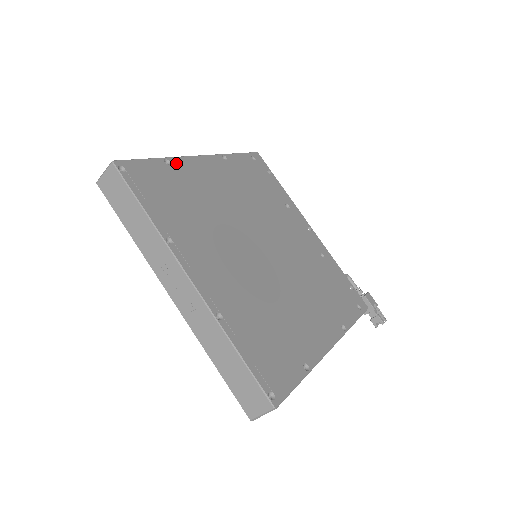
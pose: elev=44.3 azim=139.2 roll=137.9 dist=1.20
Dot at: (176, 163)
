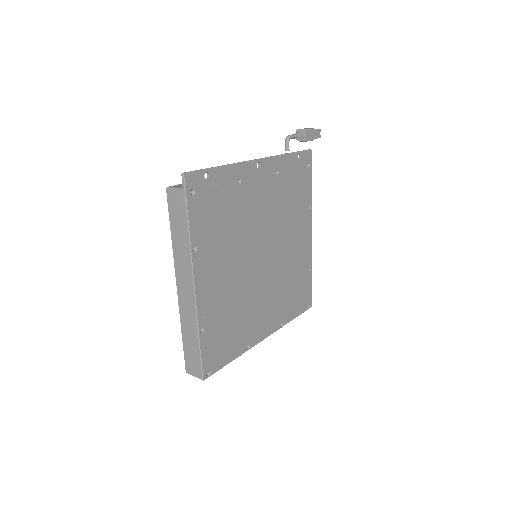
Dot at: (203, 321)
